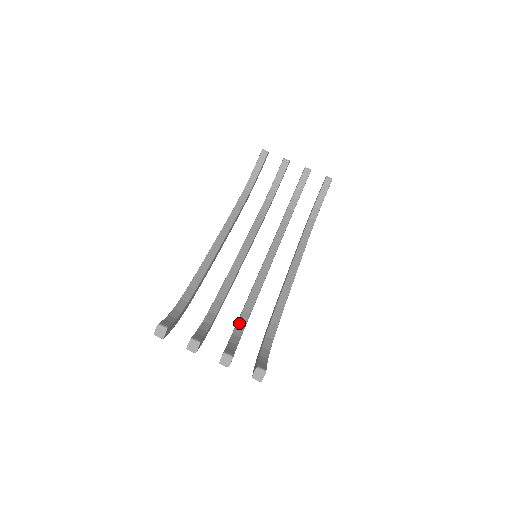
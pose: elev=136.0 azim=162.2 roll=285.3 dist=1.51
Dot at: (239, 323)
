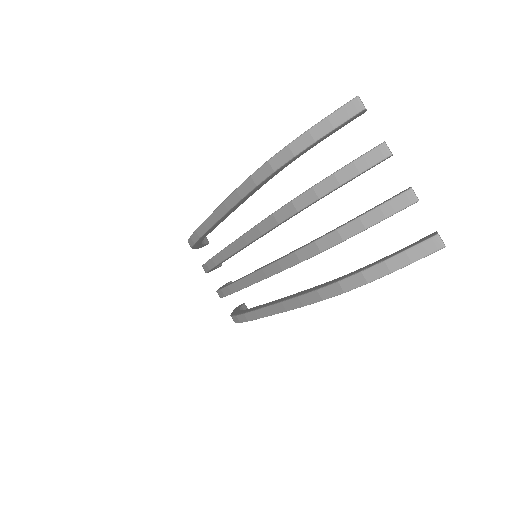
Dot at: occluded
